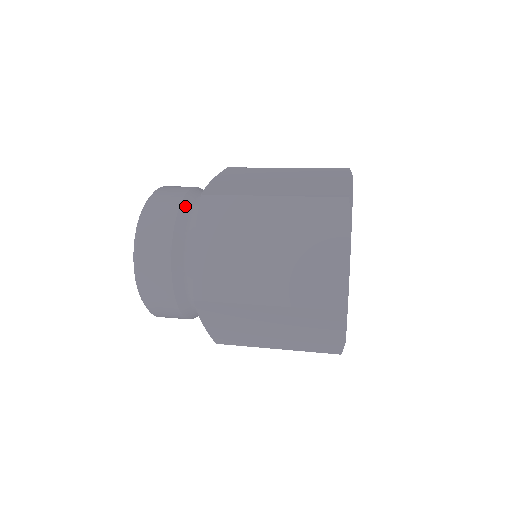
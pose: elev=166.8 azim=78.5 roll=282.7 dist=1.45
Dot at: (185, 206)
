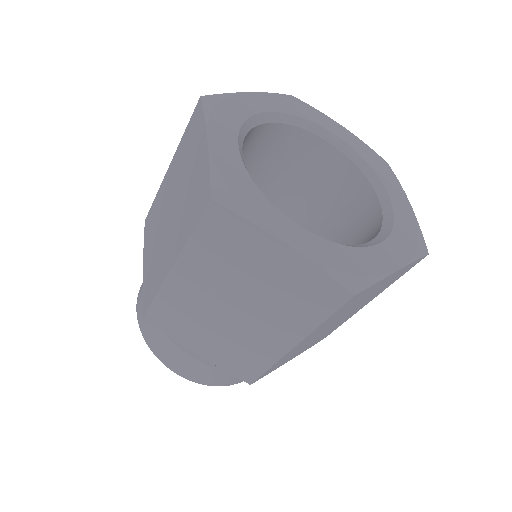
Dot at: occluded
